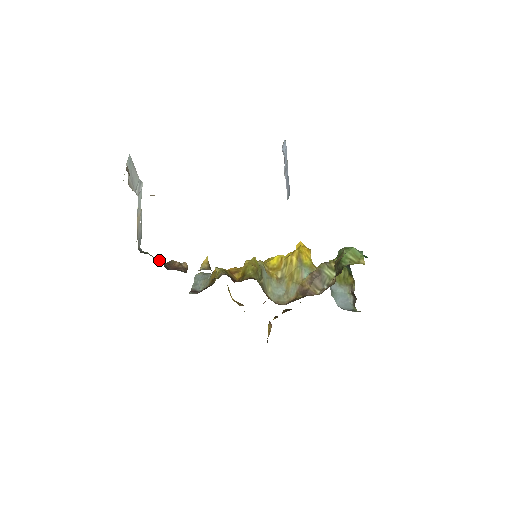
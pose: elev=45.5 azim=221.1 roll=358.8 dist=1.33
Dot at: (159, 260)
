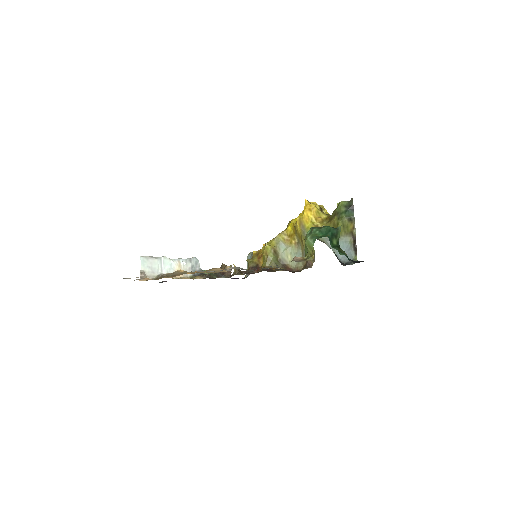
Dot at: occluded
